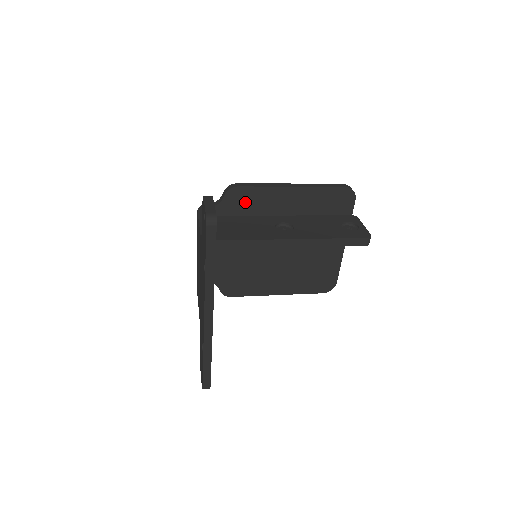
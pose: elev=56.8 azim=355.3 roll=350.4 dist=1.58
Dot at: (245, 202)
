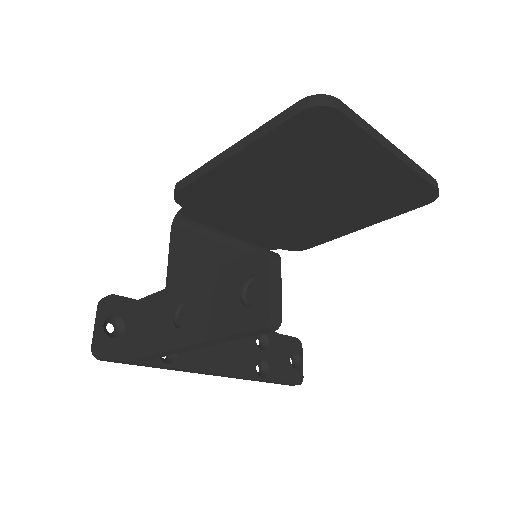
Dot at: (204, 196)
